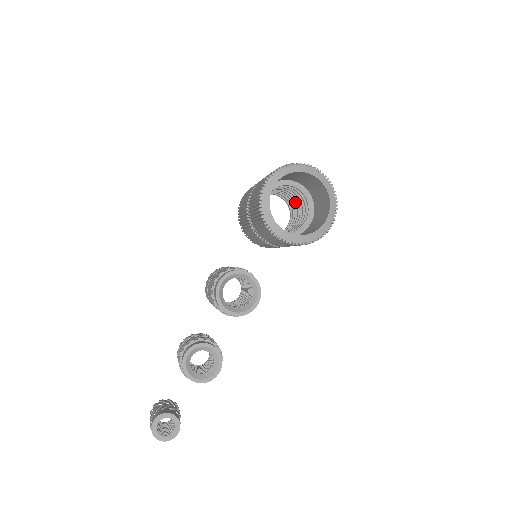
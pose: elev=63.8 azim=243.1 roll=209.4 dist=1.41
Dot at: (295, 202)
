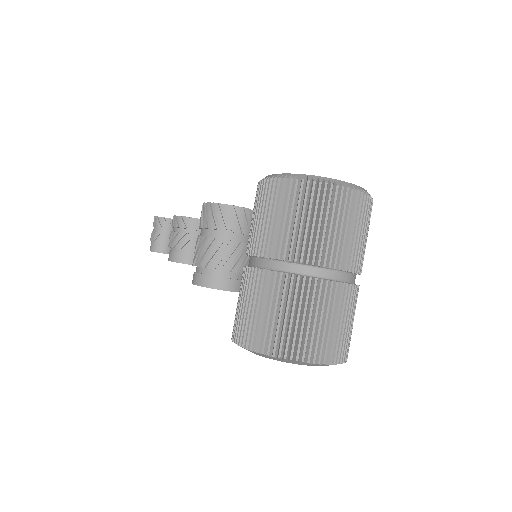
Dot at: occluded
